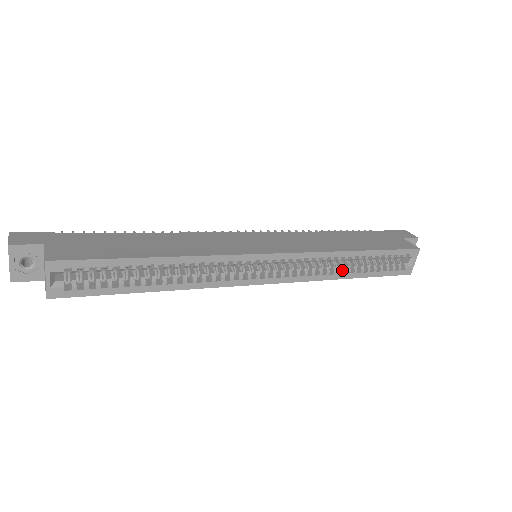
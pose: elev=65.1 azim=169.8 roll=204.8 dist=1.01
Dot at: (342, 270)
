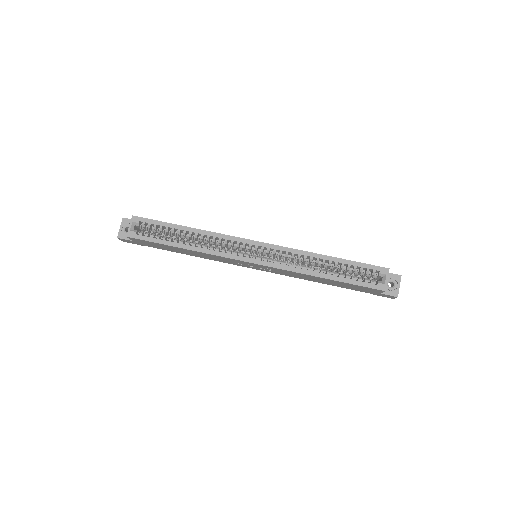
Dot at: (316, 269)
